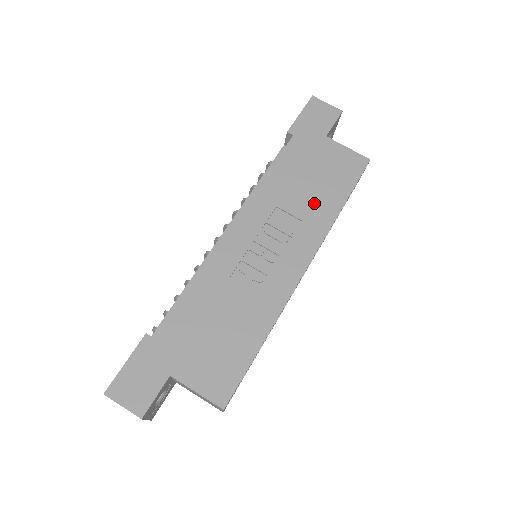
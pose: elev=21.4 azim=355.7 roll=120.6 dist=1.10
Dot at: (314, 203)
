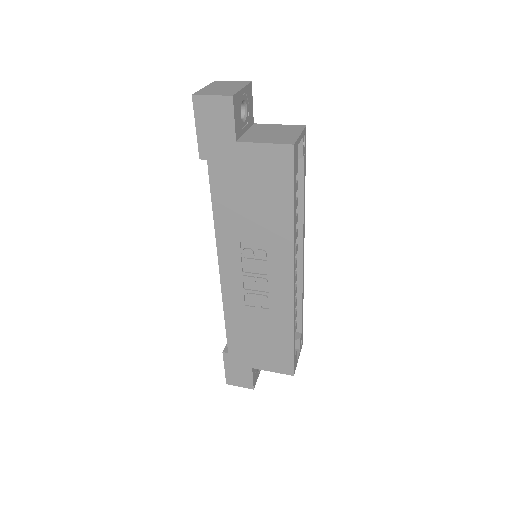
Dot at: (267, 222)
